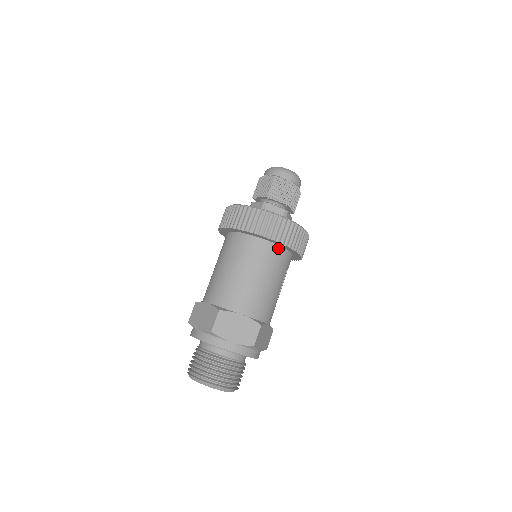
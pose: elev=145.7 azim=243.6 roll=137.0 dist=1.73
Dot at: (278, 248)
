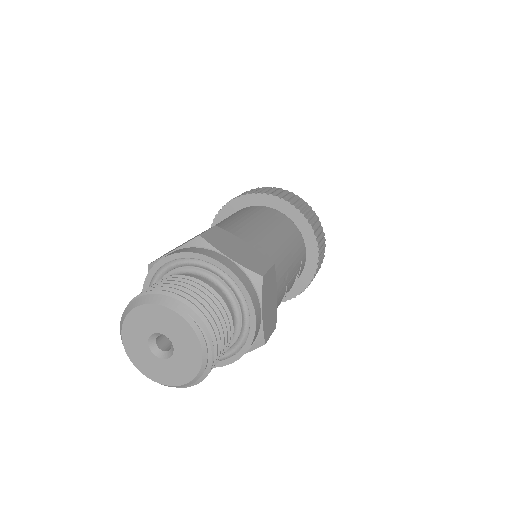
Dot at: (295, 227)
